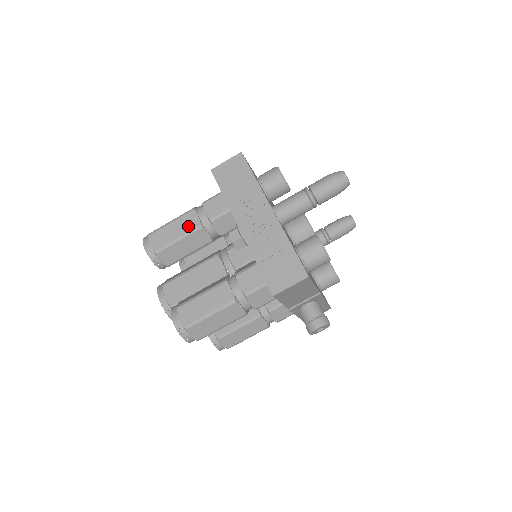
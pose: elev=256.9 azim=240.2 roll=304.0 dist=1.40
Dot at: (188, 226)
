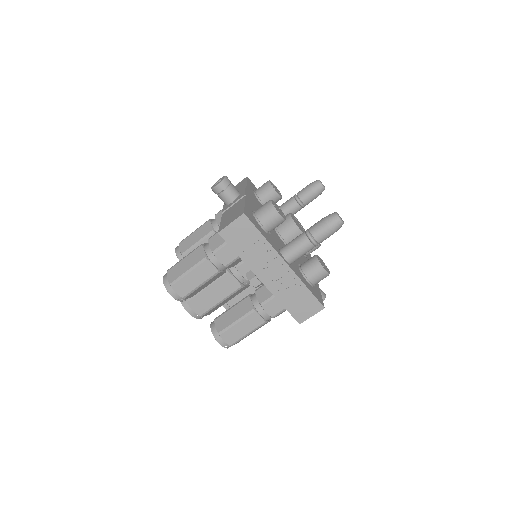
Dot at: (207, 274)
